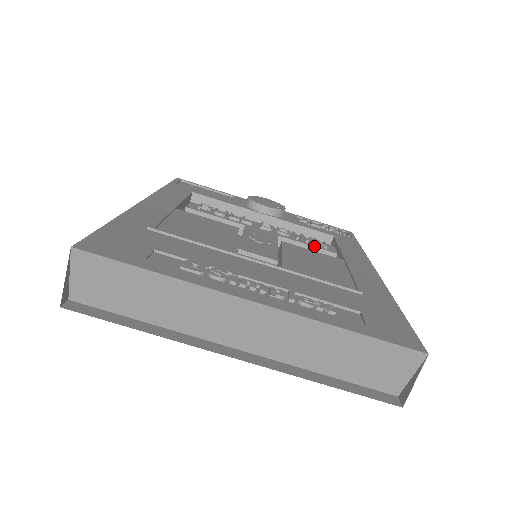
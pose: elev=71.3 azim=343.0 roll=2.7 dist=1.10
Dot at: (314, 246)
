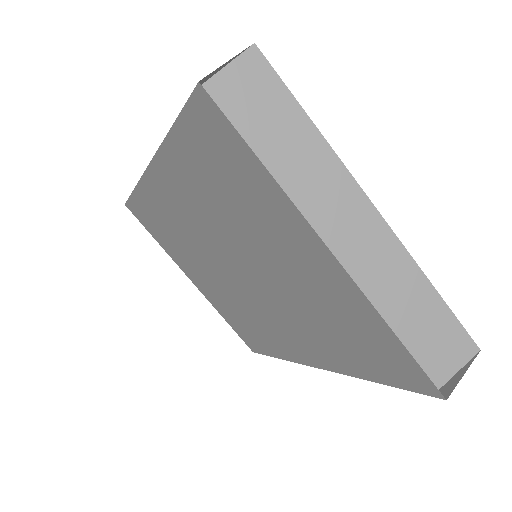
Dot at: occluded
